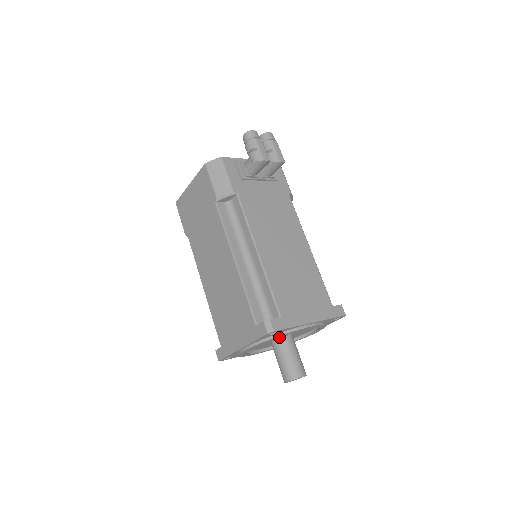
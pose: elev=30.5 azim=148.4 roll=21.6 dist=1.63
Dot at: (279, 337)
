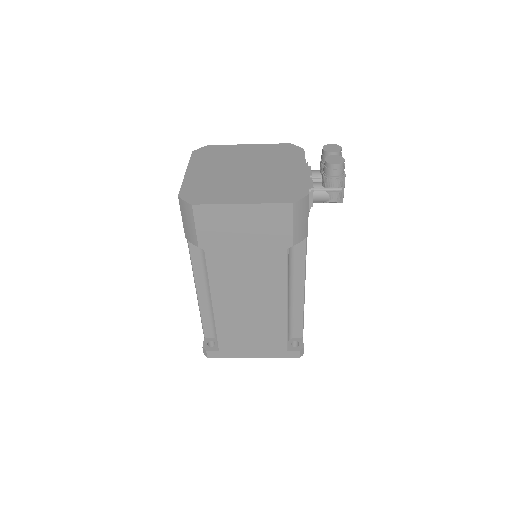
Dot at: occluded
